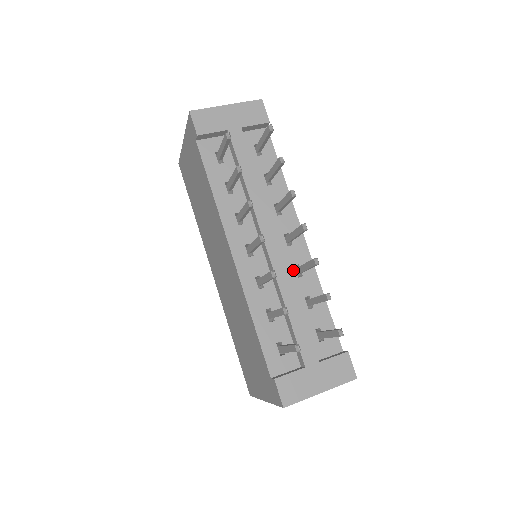
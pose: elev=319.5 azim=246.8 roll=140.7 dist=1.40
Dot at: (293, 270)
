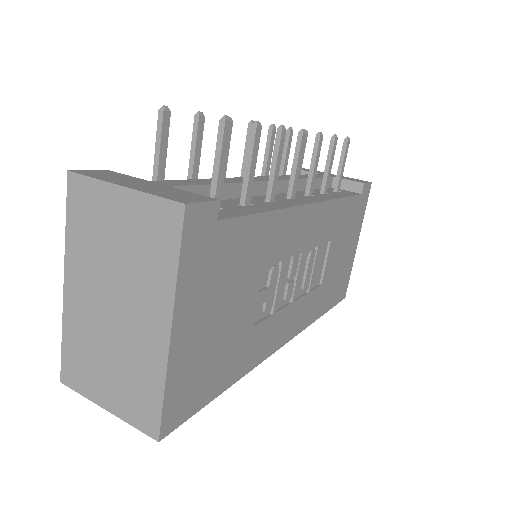
Dot at: (265, 199)
